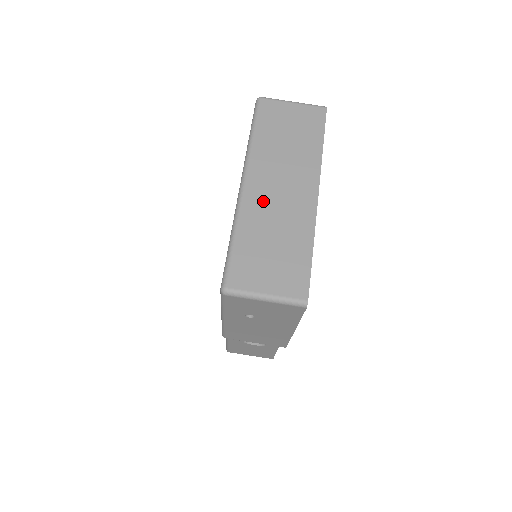
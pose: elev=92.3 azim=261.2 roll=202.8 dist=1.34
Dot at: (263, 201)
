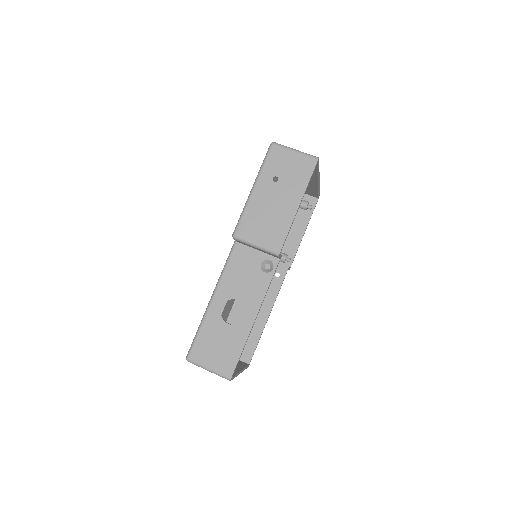
Dot at: occluded
